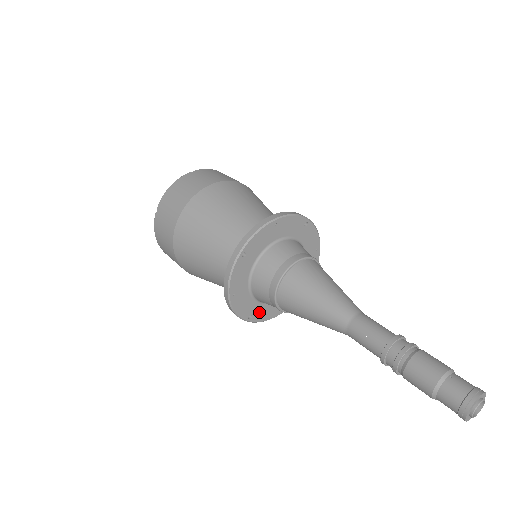
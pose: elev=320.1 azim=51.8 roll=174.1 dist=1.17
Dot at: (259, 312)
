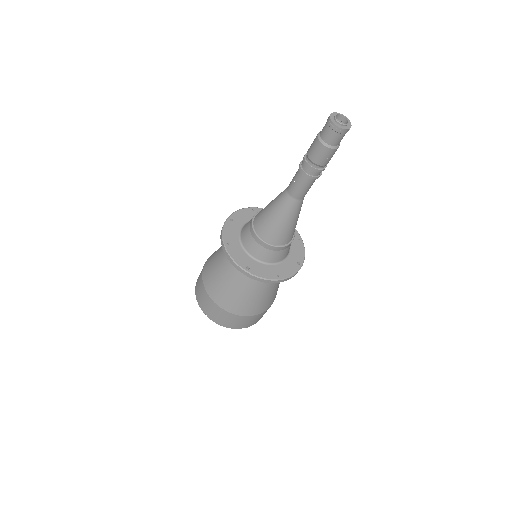
Dot at: (256, 268)
